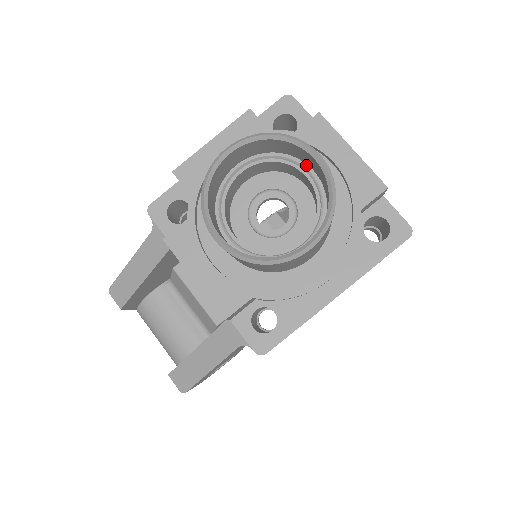
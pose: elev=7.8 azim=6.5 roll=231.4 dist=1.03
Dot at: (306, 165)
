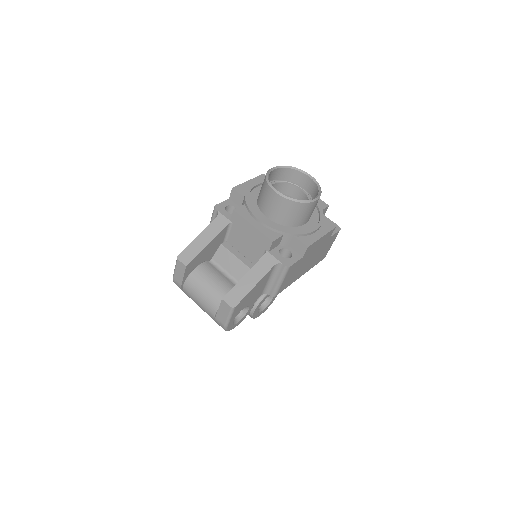
Dot at: (299, 186)
